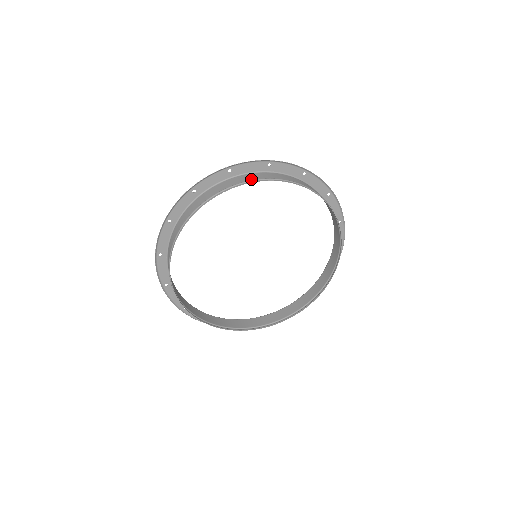
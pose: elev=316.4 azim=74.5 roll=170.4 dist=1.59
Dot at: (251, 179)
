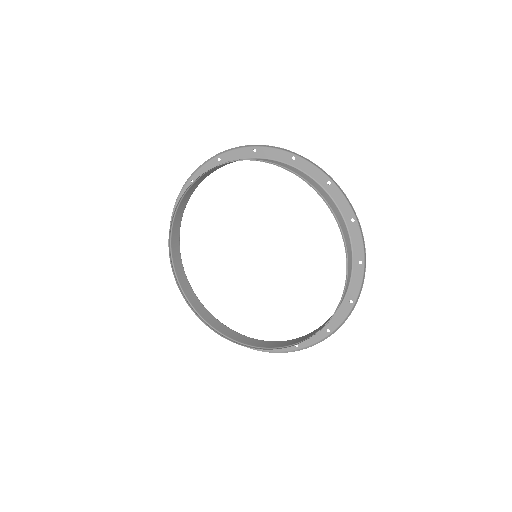
Dot at: (264, 160)
